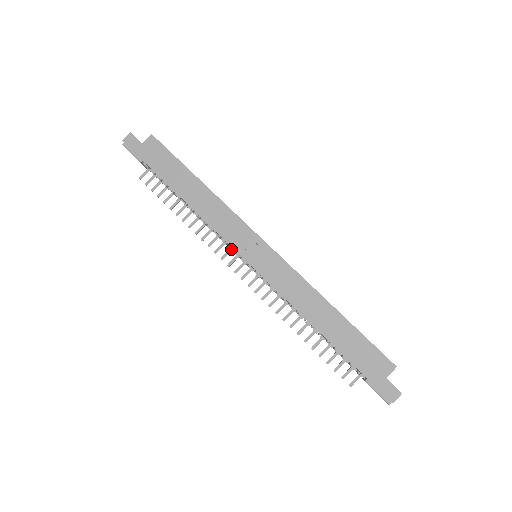
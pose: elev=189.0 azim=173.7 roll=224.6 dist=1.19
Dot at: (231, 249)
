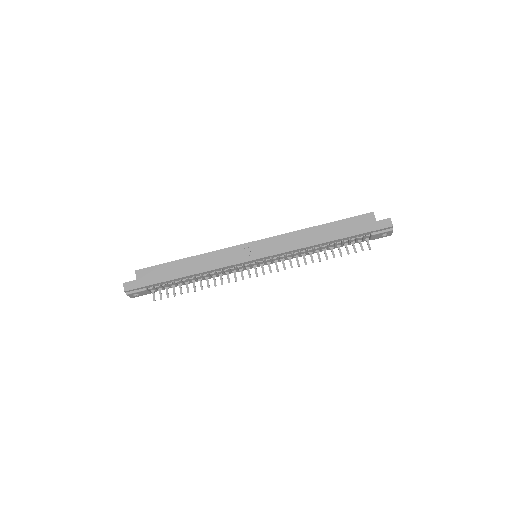
Dot at: (241, 270)
